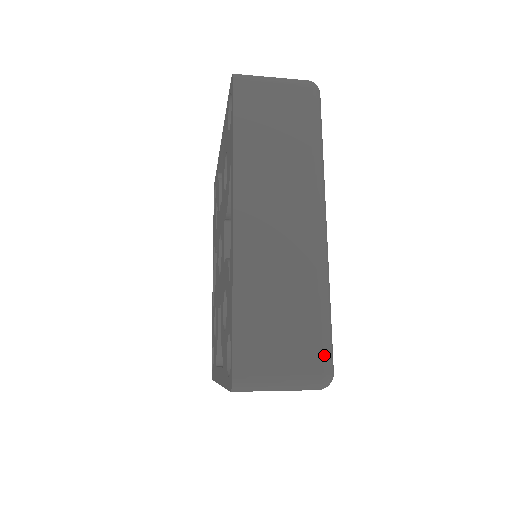
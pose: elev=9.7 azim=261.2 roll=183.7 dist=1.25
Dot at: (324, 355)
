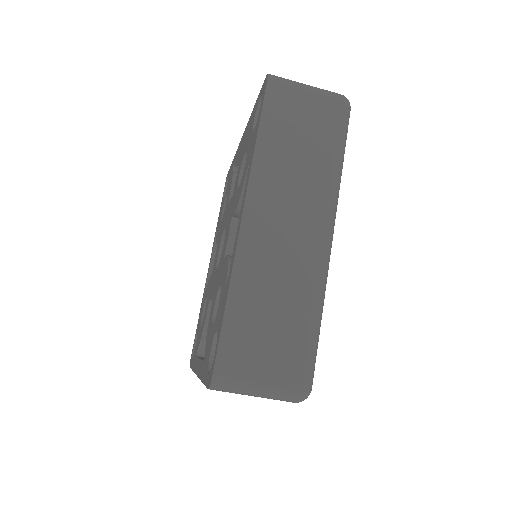
Dot at: occluded
